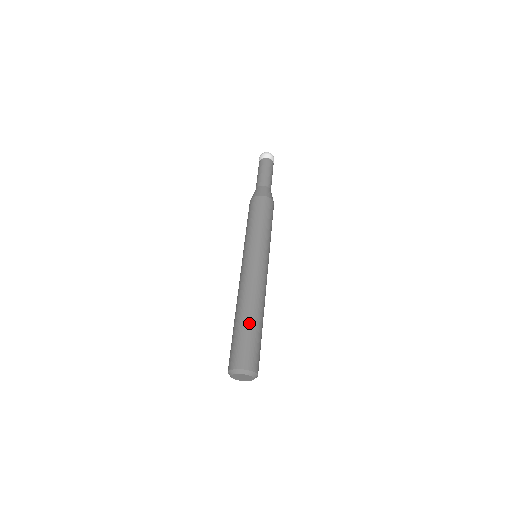
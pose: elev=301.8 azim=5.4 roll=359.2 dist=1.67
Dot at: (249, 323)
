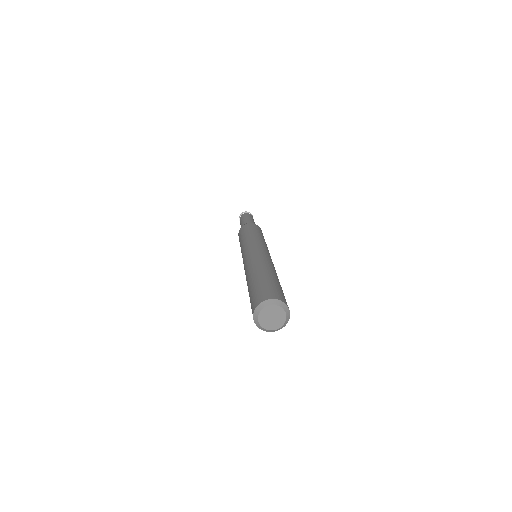
Dot at: (276, 278)
